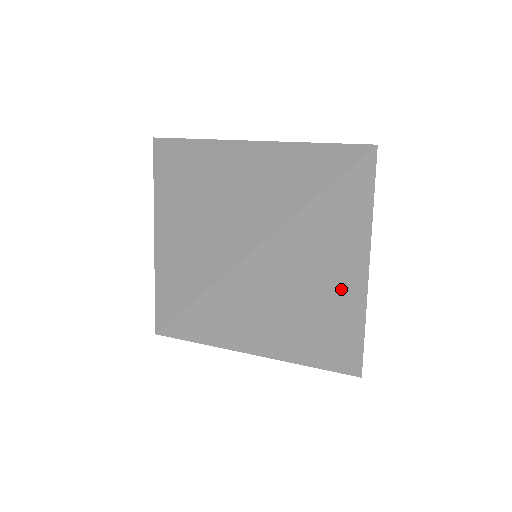
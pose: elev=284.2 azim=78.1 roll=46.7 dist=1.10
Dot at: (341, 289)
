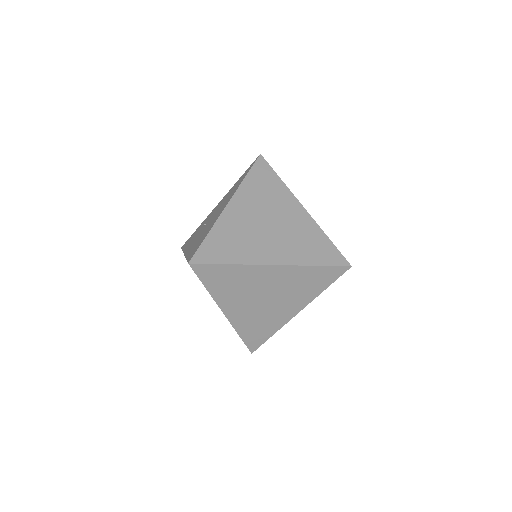
Dot at: (280, 309)
